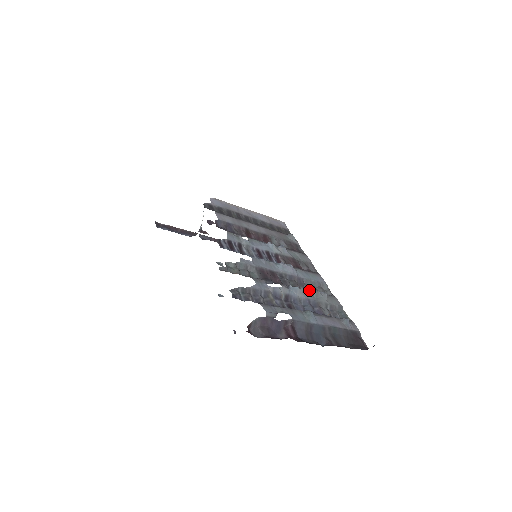
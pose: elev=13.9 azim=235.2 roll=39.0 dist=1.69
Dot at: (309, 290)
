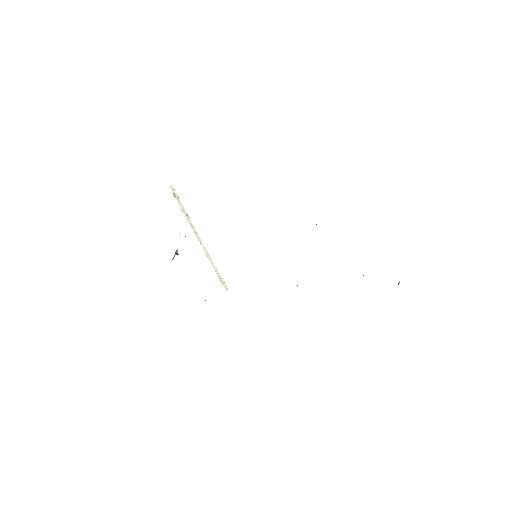
Dot at: occluded
